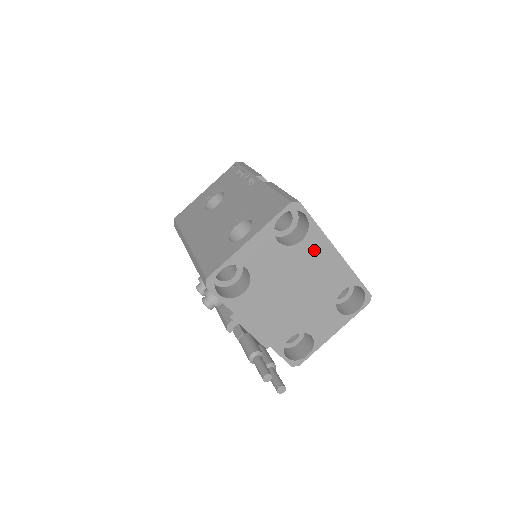
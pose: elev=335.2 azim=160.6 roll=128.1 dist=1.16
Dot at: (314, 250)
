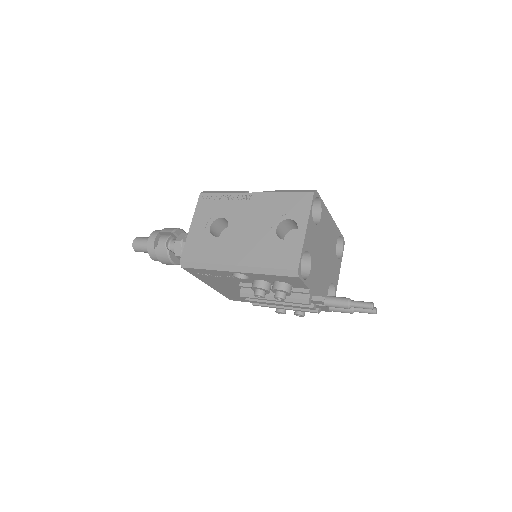
Dot at: (325, 221)
